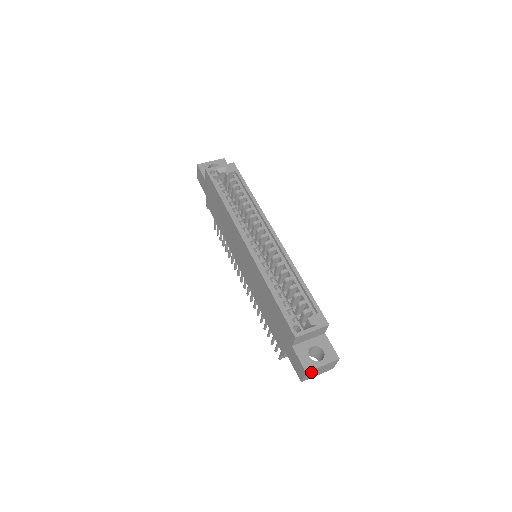
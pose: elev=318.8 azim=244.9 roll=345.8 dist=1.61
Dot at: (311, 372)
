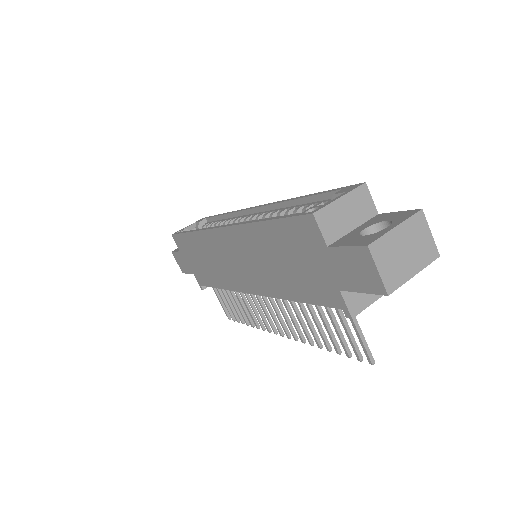
Dot at: (383, 251)
